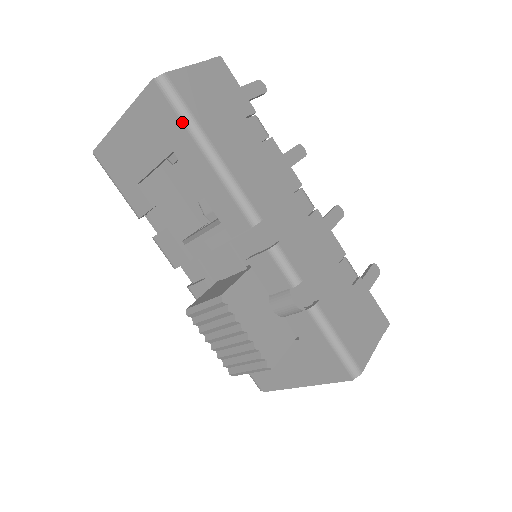
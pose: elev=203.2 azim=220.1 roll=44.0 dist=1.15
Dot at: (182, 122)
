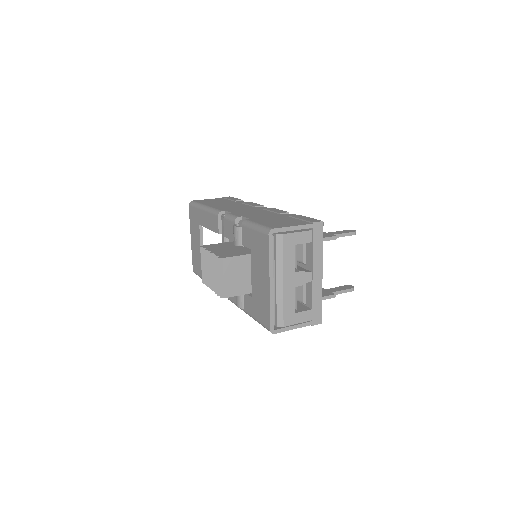
Dot at: (196, 208)
